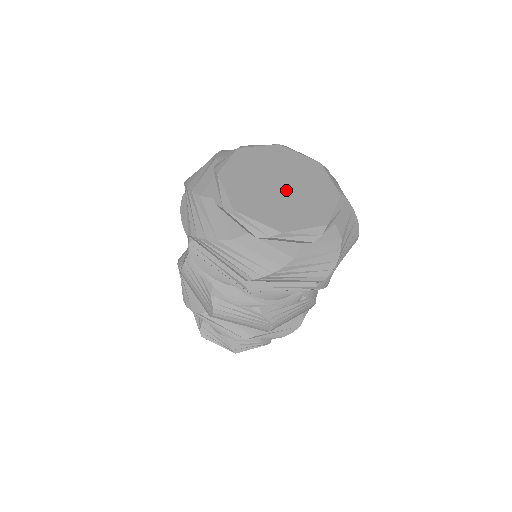
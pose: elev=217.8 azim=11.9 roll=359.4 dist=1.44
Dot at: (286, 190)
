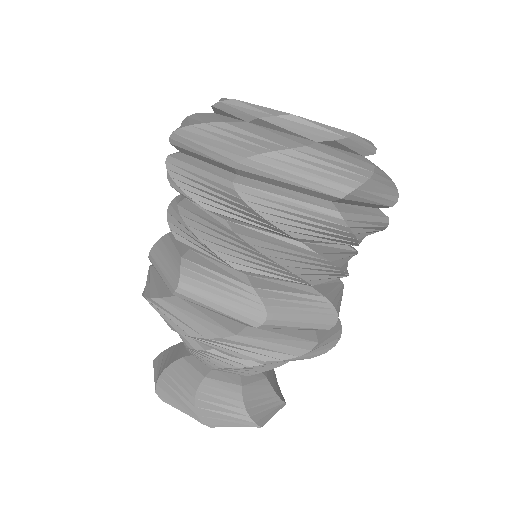
Dot at: occluded
